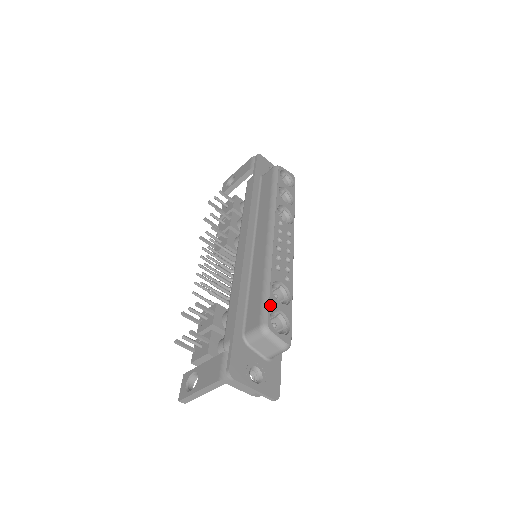
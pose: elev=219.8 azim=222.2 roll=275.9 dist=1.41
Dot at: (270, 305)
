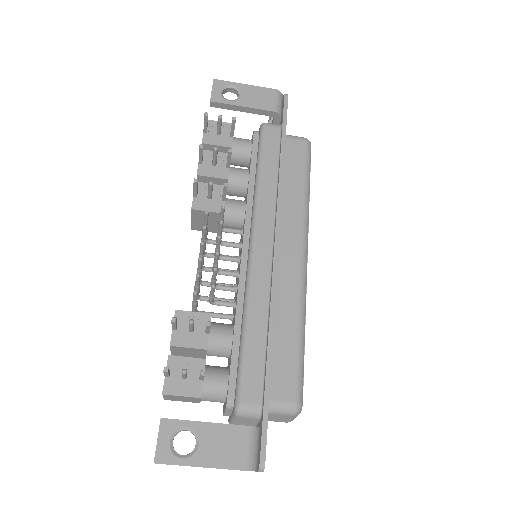
Dot at: (303, 374)
